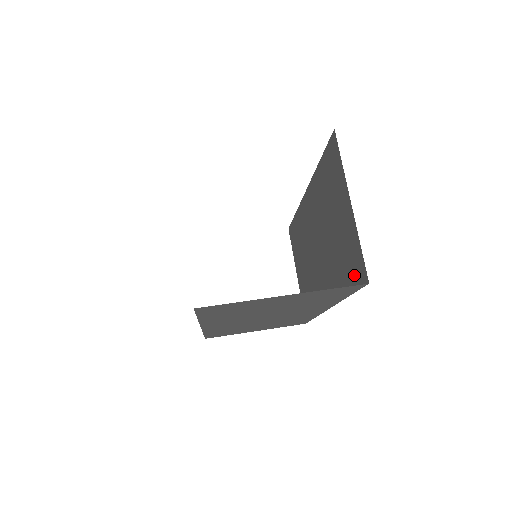
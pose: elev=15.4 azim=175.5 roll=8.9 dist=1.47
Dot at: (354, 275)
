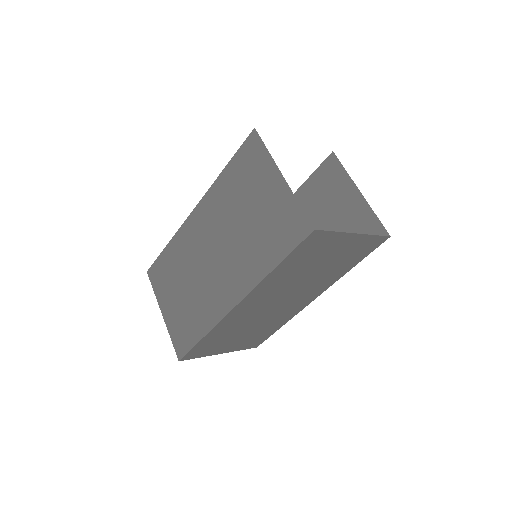
Dot at: occluded
